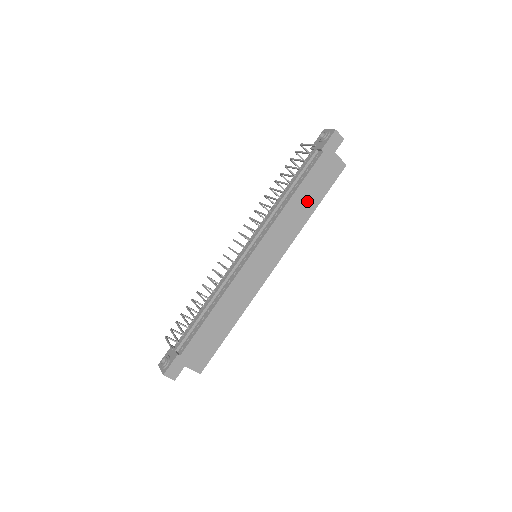
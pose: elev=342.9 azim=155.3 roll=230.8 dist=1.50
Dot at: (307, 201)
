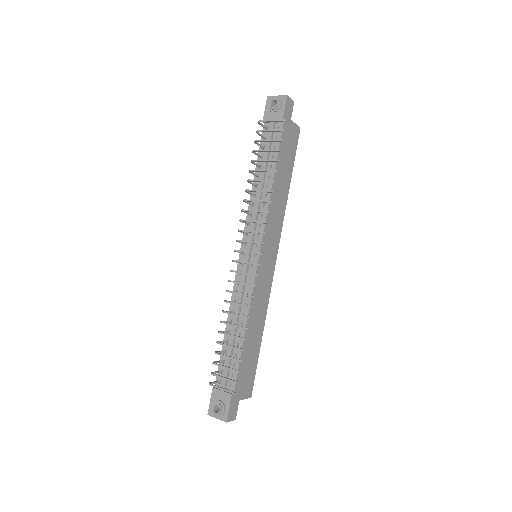
Dot at: (283, 179)
